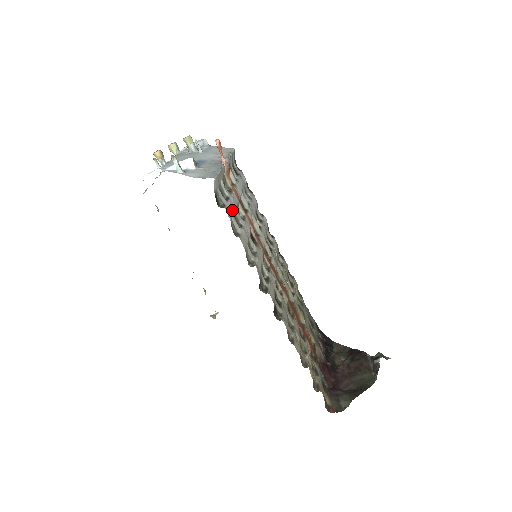
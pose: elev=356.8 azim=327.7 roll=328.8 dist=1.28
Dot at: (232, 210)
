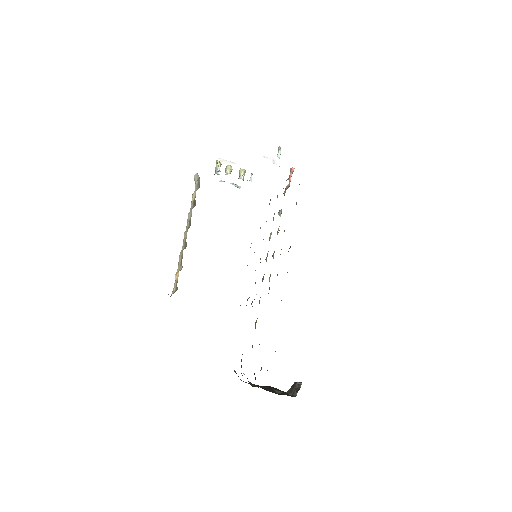
Dot at: occluded
